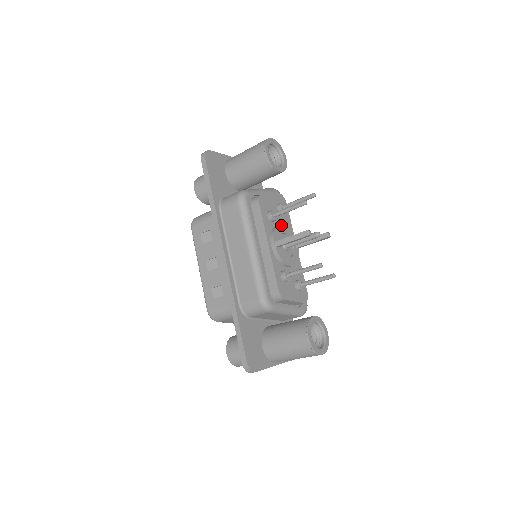
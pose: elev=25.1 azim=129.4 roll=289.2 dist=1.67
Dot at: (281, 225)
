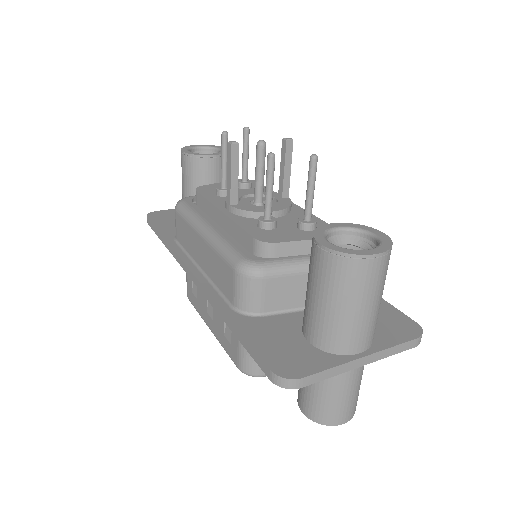
Dot at: (241, 191)
